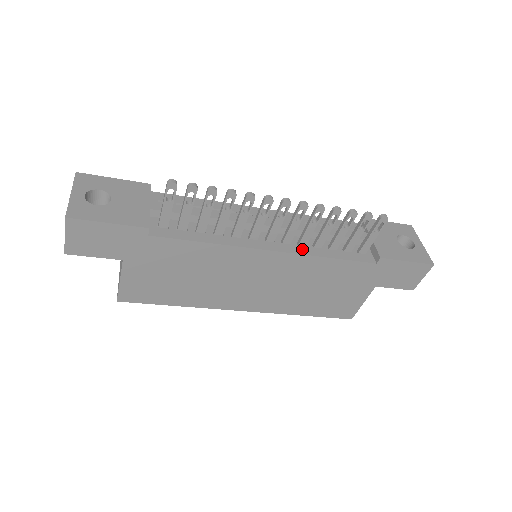
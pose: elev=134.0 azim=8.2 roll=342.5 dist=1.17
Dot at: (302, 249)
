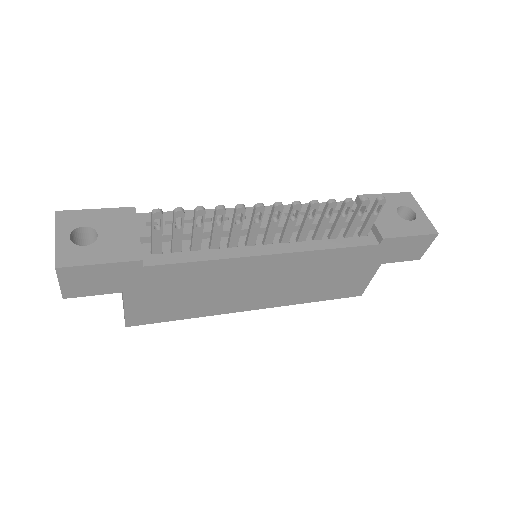
Dot at: (302, 245)
